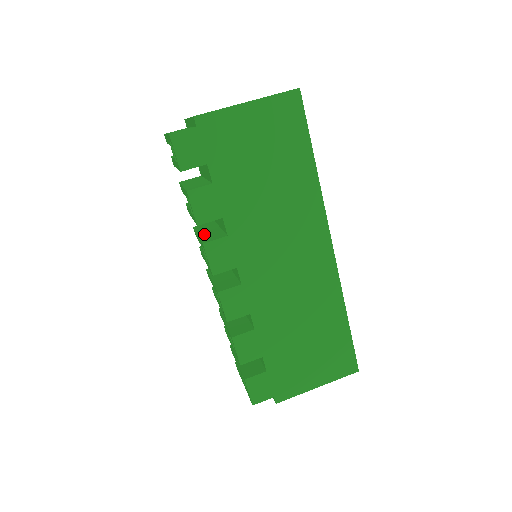
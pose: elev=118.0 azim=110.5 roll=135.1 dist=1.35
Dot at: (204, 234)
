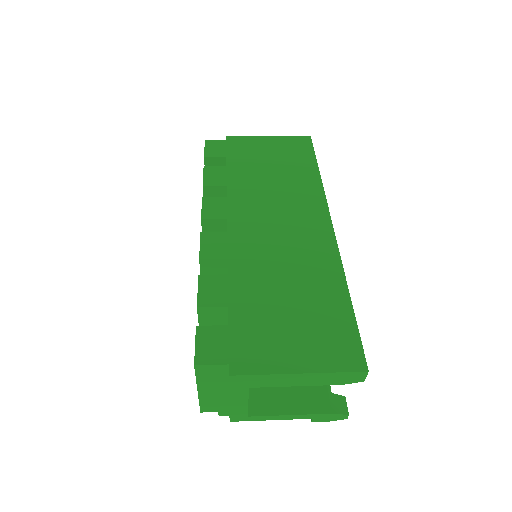
Dot at: occluded
